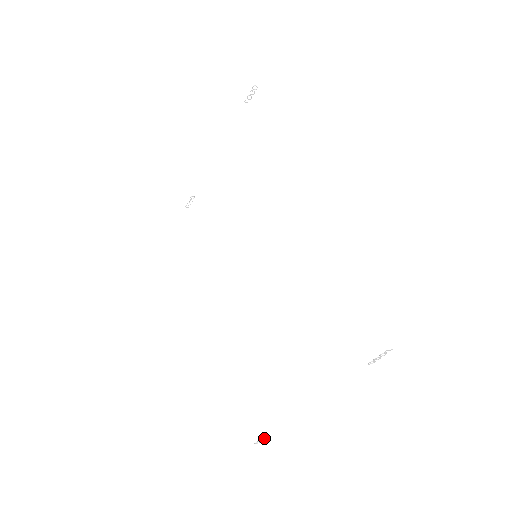
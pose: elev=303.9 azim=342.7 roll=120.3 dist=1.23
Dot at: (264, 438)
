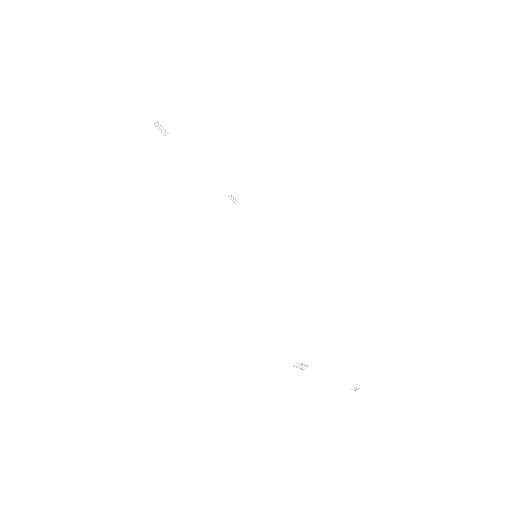
Dot at: (356, 388)
